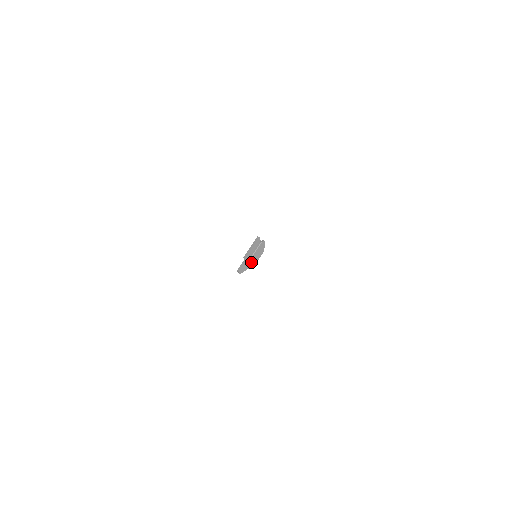
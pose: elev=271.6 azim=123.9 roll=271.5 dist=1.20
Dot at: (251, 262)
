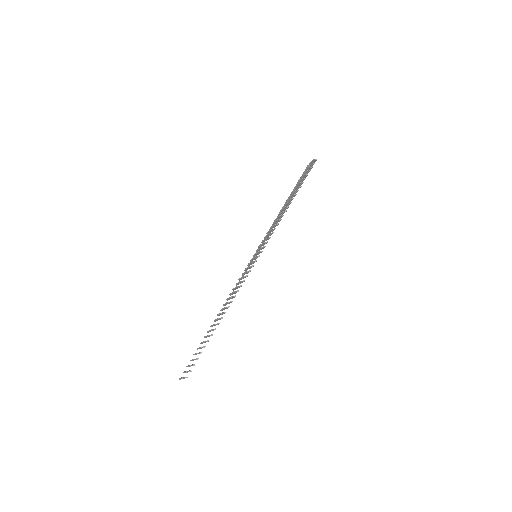
Dot at: occluded
